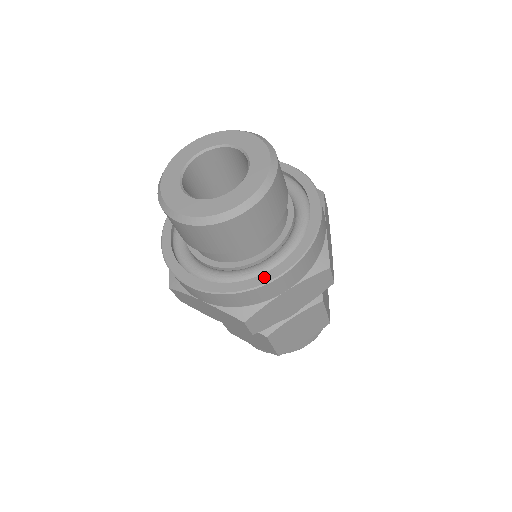
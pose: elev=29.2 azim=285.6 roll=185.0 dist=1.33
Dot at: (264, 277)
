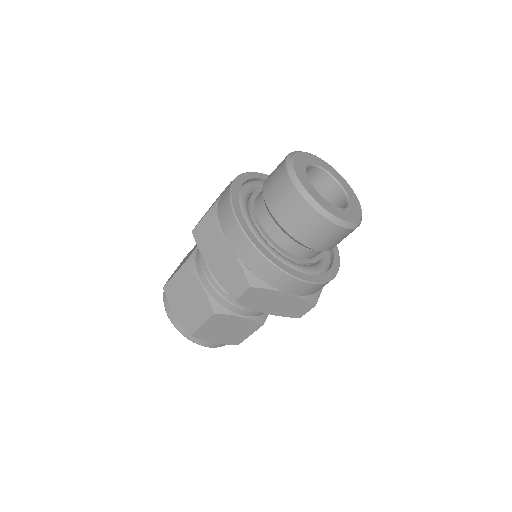
Dot at: (295, 272)
